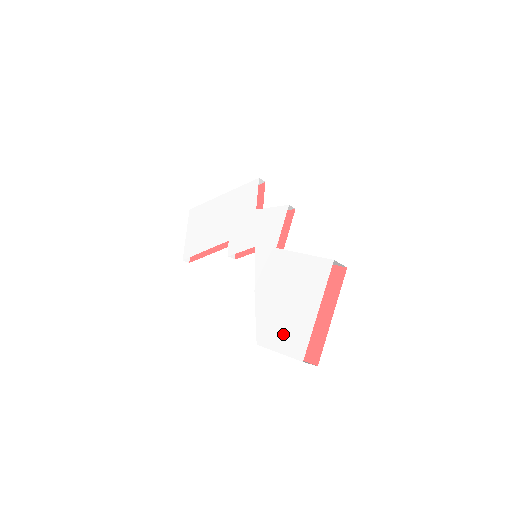
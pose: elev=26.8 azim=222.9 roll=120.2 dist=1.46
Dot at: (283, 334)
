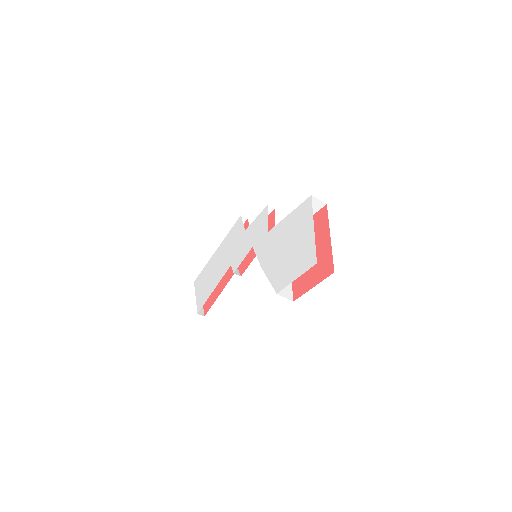
Dot at: (294, 266)
